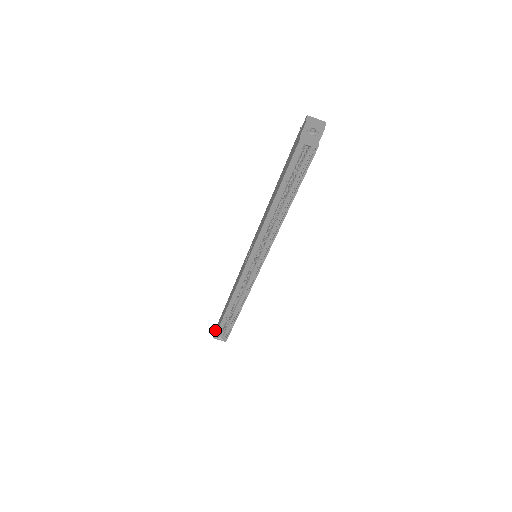
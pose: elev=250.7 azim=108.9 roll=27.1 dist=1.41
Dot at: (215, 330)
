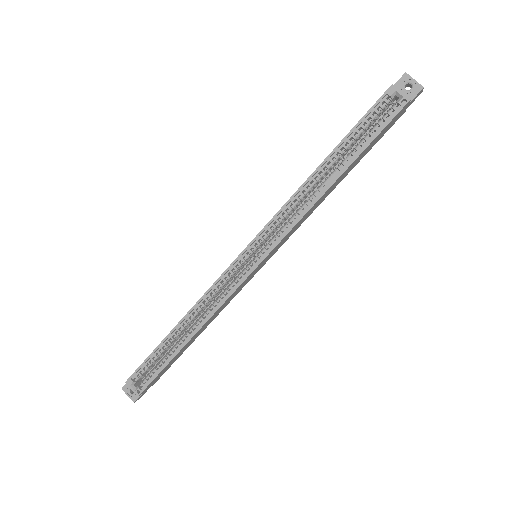
Dot at: occluded
